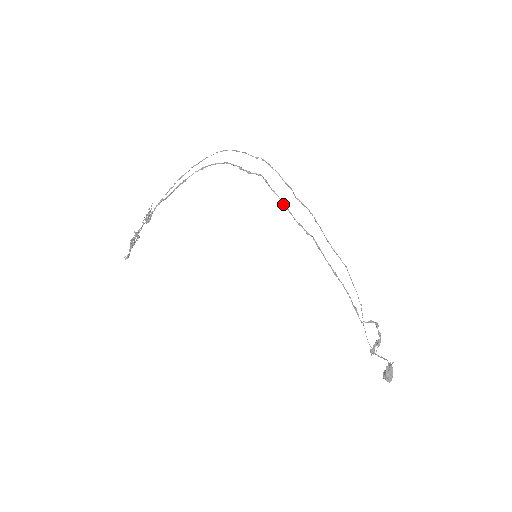
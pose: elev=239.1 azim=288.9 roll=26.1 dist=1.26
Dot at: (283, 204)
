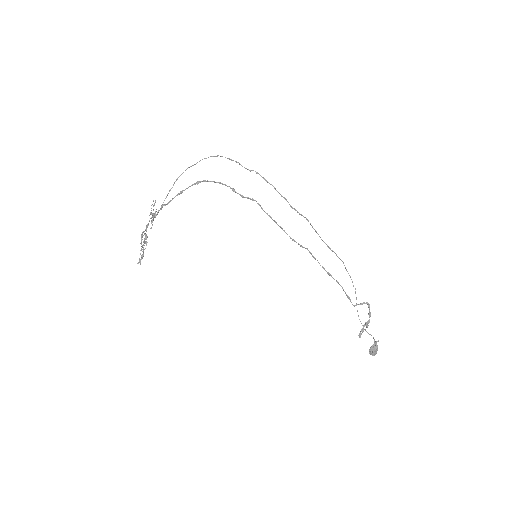
Dot at: (277, 224)
